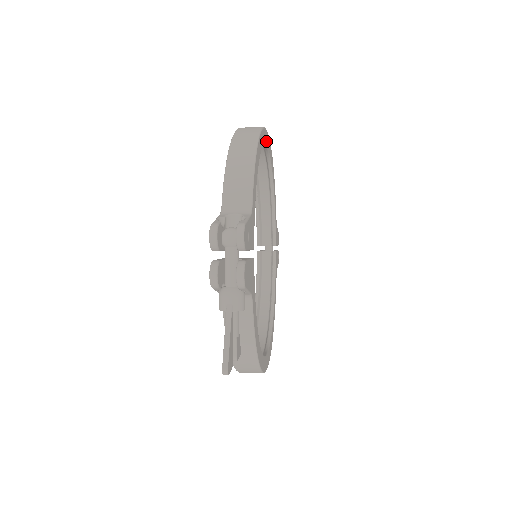
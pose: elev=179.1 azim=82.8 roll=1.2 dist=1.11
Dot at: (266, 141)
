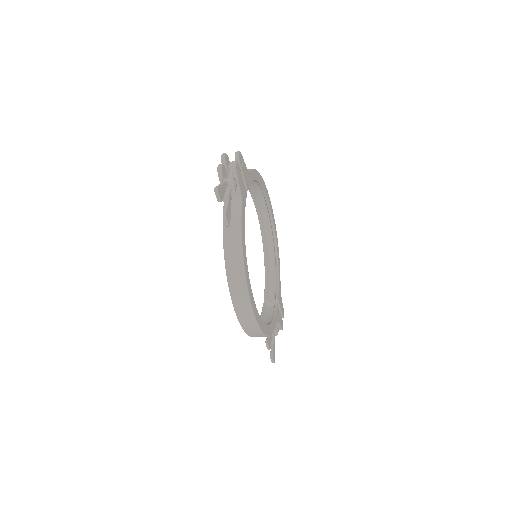
Dot at: (269, 204)
